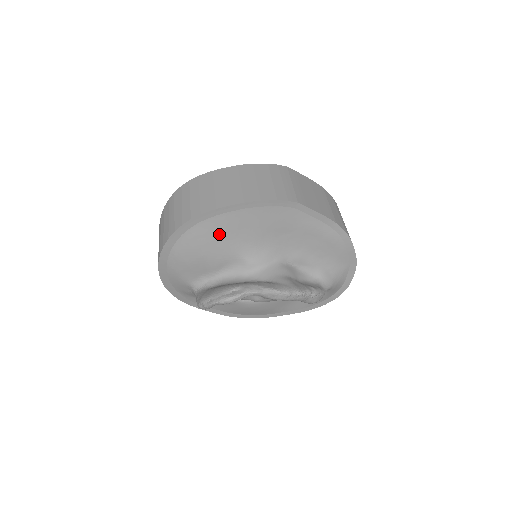
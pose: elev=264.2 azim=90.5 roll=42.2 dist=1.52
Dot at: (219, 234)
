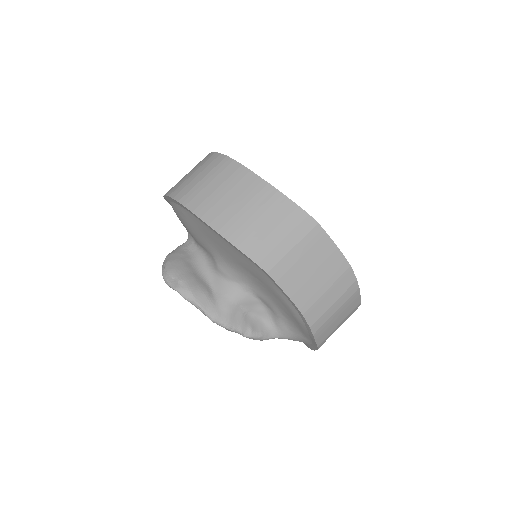
Dot at: (199, 229)
